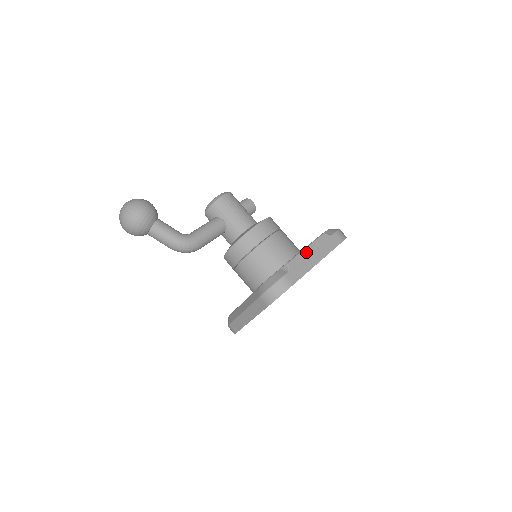
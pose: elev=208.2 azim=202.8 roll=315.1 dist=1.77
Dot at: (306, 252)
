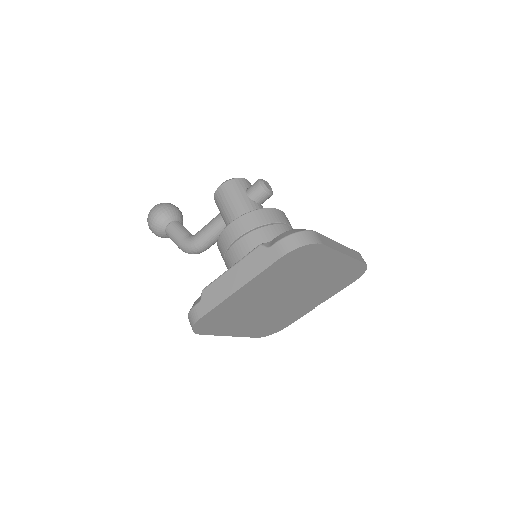
Dot at: (227, 275)
